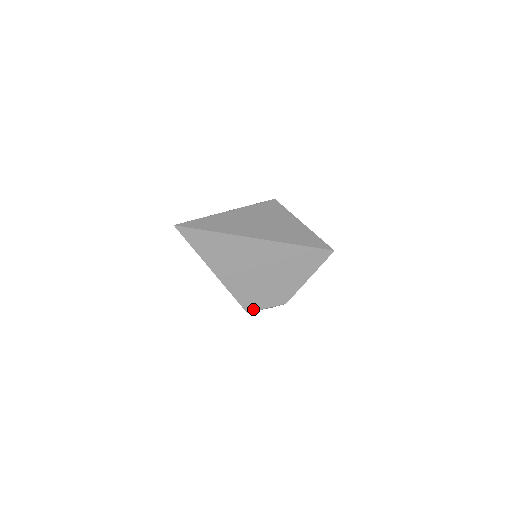
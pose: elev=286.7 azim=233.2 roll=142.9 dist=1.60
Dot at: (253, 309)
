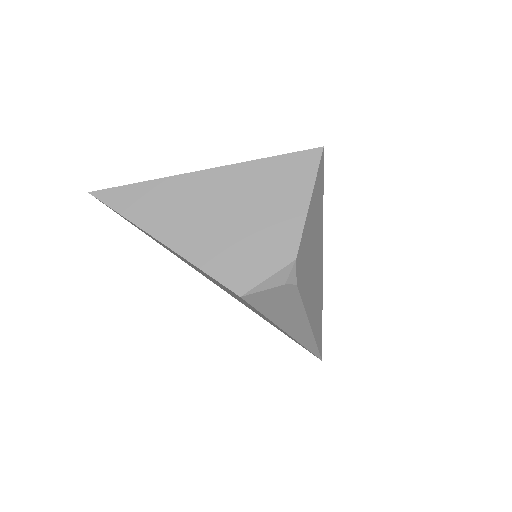
Dot at: (247, 287)
